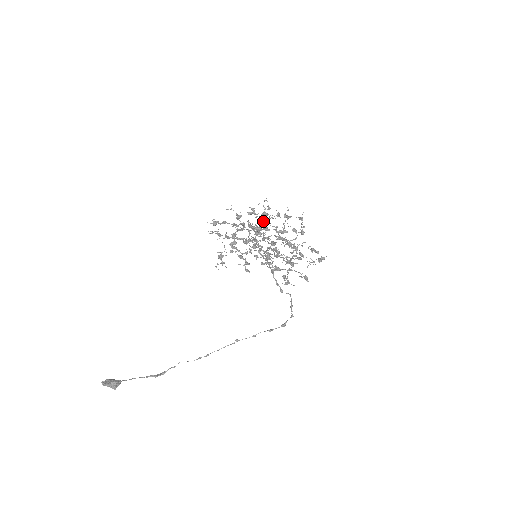
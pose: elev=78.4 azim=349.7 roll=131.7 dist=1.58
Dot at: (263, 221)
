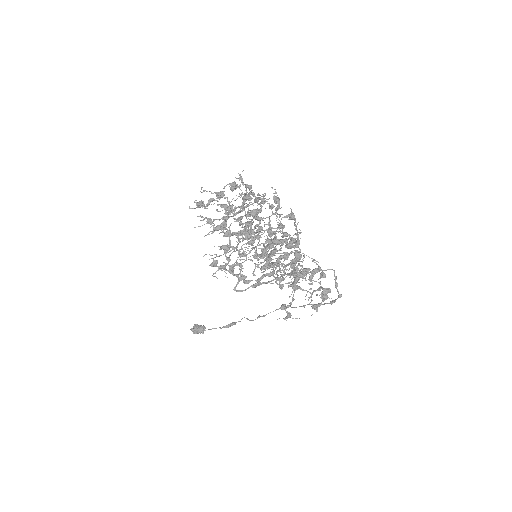
Dot at: occluded
